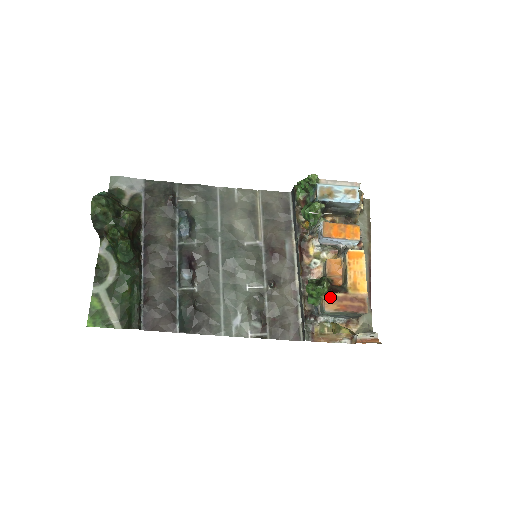
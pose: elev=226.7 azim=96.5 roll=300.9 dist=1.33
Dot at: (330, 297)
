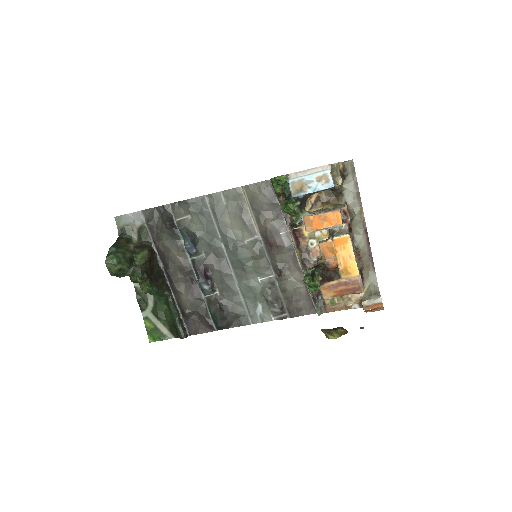
Dot at: (325, 287)
